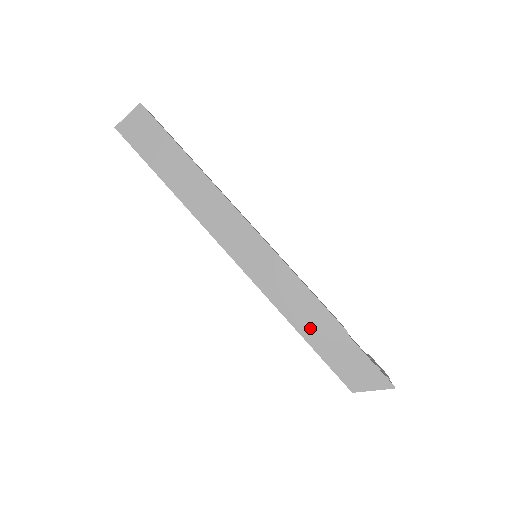
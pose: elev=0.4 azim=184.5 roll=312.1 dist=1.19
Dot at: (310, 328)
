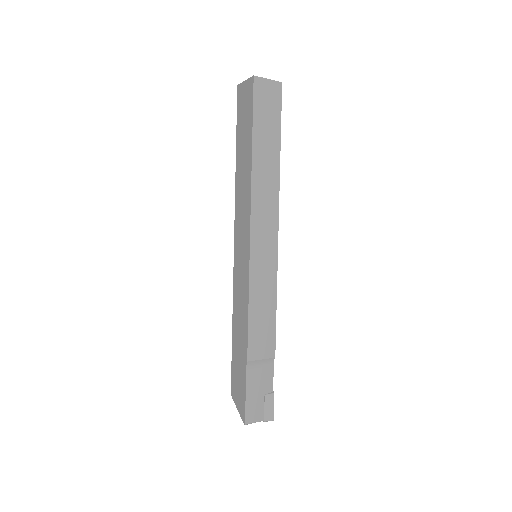
Dot at: (237, 334)
